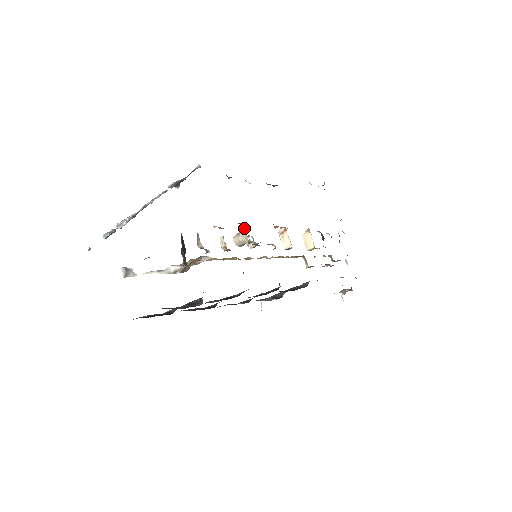
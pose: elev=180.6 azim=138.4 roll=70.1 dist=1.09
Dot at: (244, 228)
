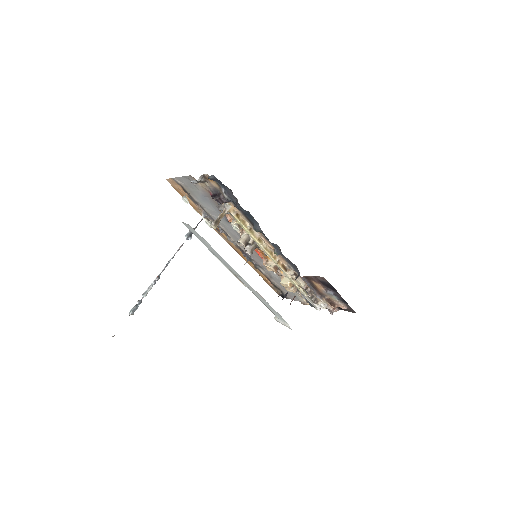
Dot at: (242, 233)
